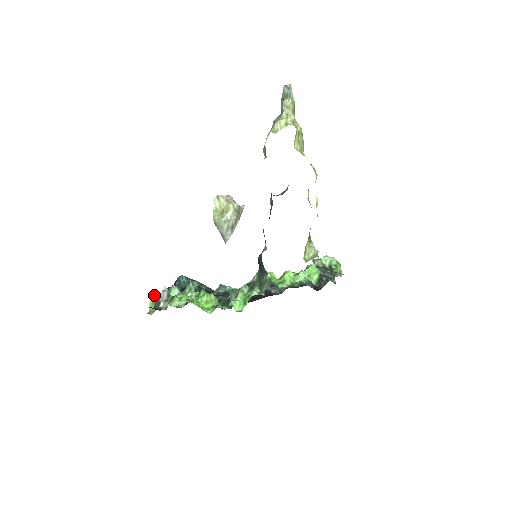
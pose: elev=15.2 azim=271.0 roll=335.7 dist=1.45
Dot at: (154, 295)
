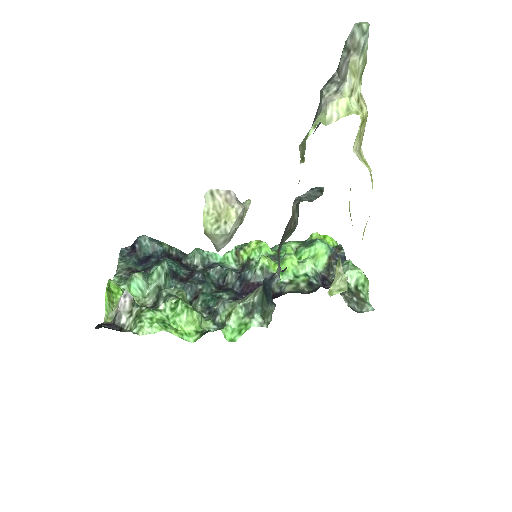
Dot at: (109, 288)
